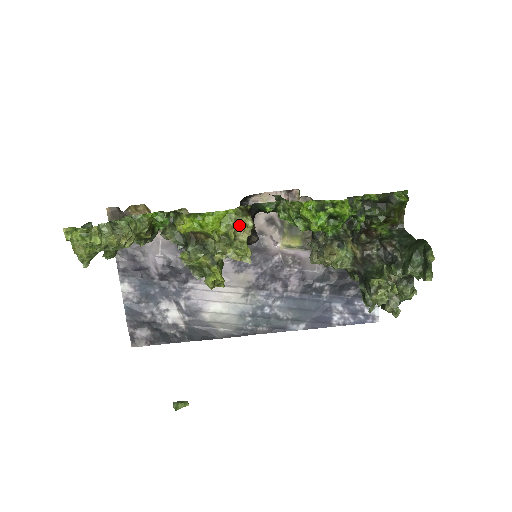
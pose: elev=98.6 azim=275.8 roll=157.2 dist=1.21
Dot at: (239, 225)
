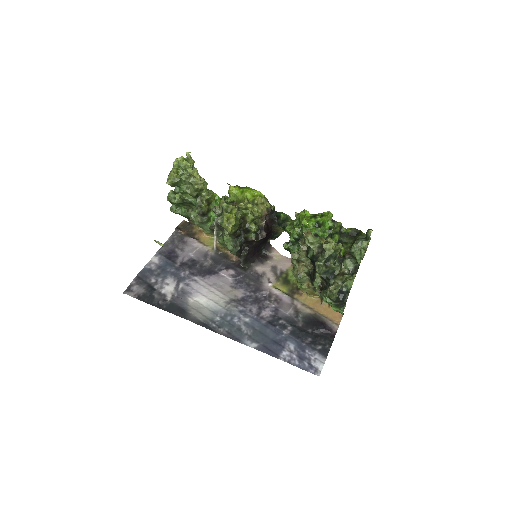
Dot at: (263, 200)
